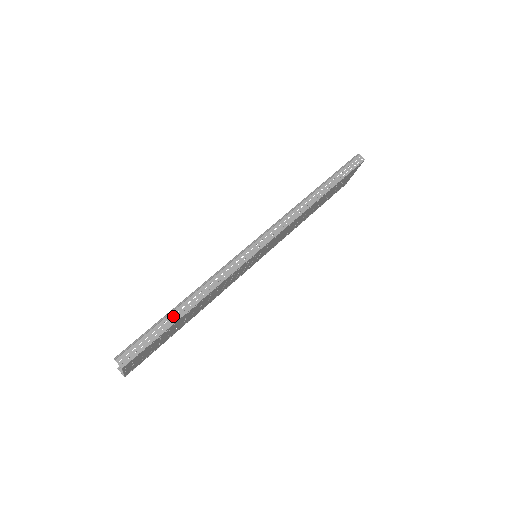
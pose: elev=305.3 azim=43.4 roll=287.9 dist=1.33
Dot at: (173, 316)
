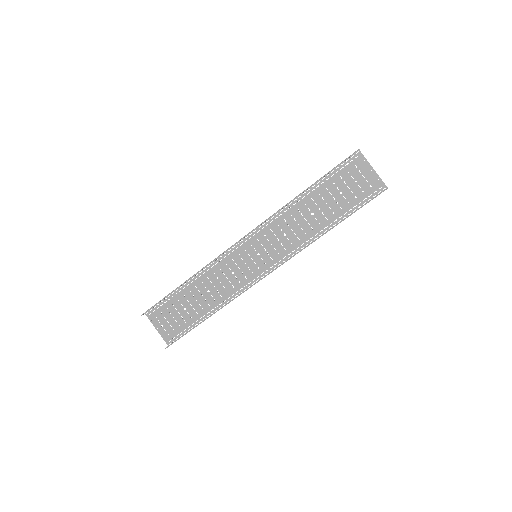
Dot at: occluded
